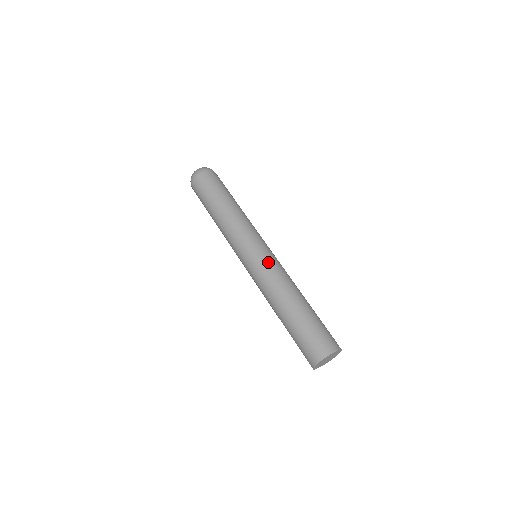
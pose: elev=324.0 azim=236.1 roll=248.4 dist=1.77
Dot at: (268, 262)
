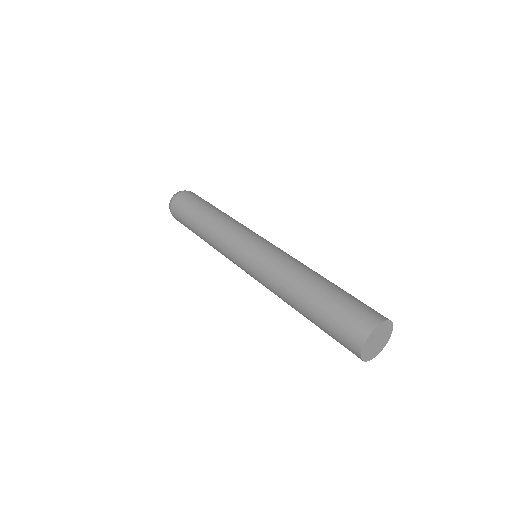
Dot at: (267, 253)
